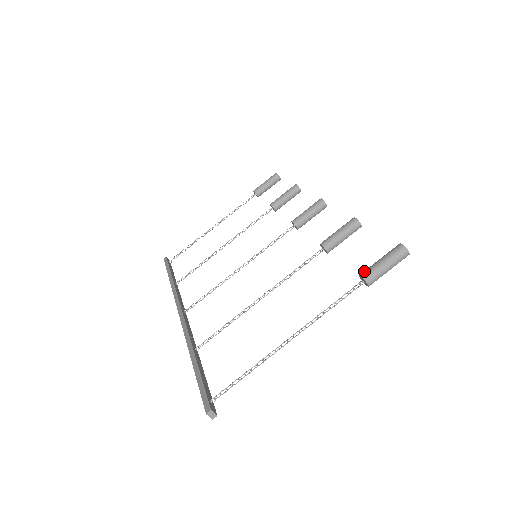
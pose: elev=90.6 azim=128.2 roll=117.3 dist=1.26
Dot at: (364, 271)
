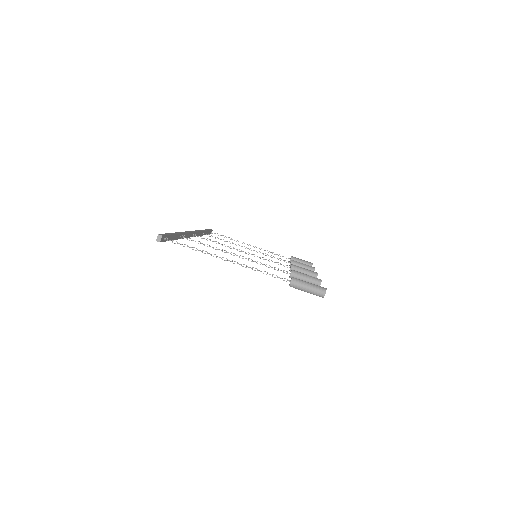
Dot at: (296, 278)
